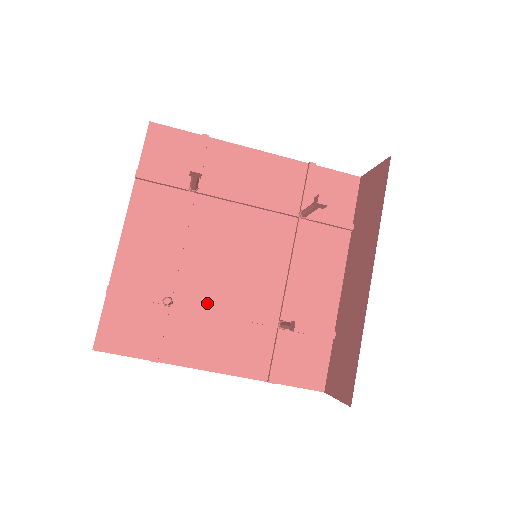
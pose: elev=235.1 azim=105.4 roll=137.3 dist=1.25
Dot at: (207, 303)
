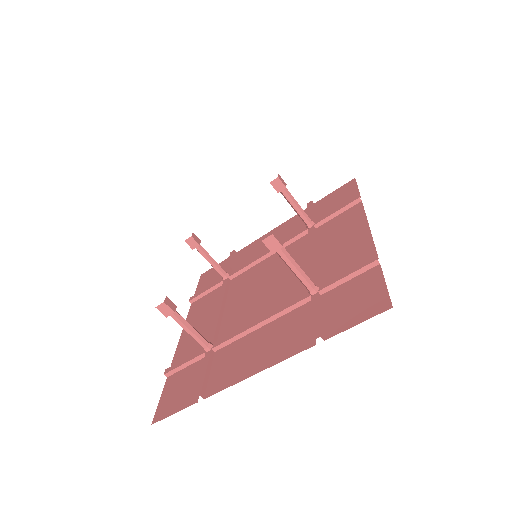
Dot at: occluded
